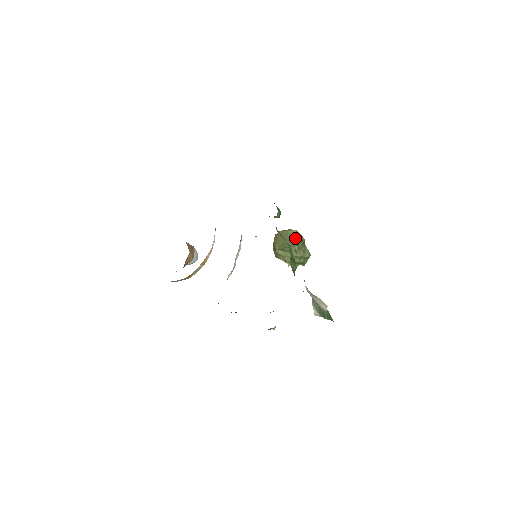
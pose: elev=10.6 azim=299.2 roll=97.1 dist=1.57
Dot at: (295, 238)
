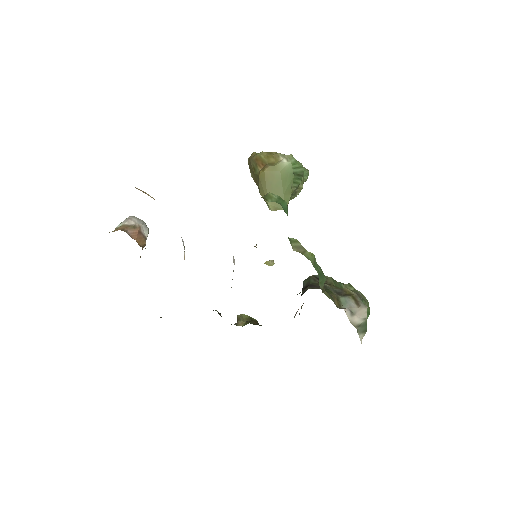
Dot at: (293, 180)
